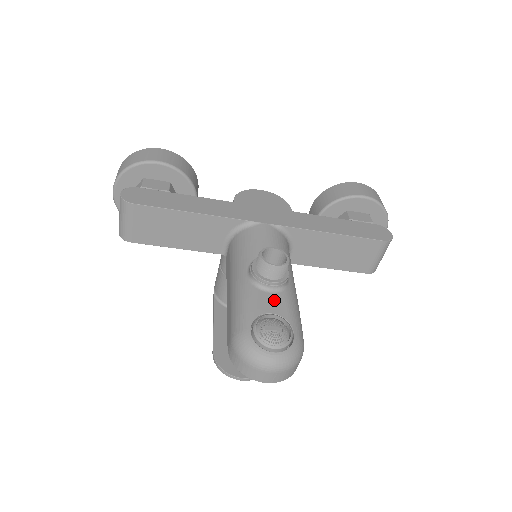
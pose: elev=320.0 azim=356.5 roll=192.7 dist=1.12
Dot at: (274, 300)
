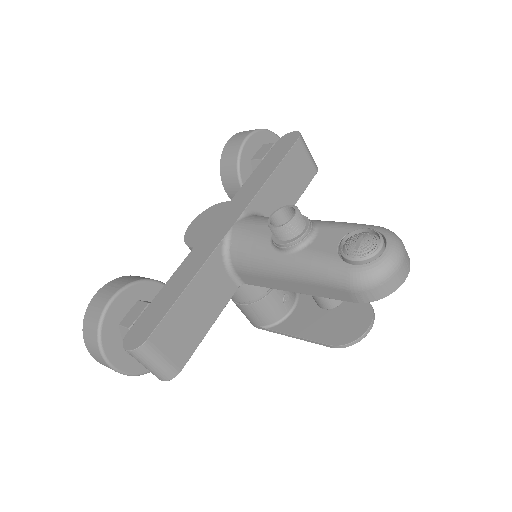
Dot at: (325, 236)
